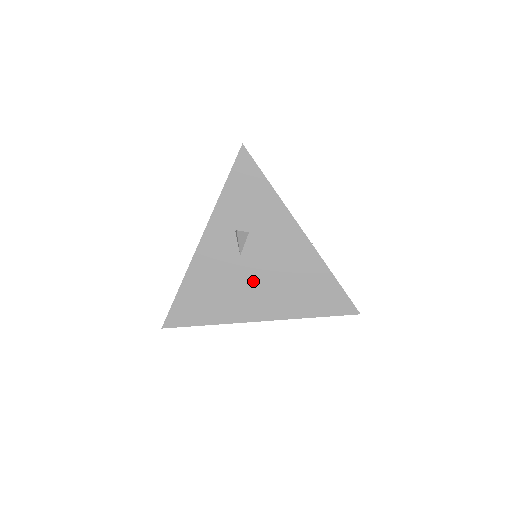
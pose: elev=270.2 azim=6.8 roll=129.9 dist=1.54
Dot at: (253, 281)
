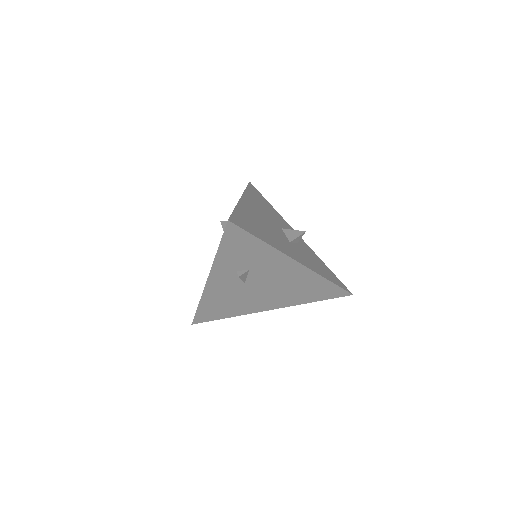
Dot at: (259, 293)
